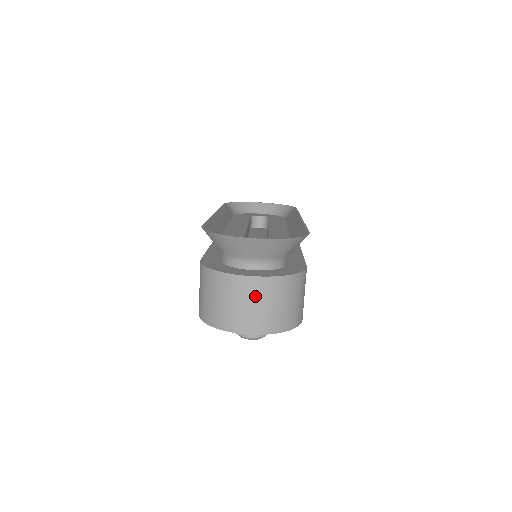
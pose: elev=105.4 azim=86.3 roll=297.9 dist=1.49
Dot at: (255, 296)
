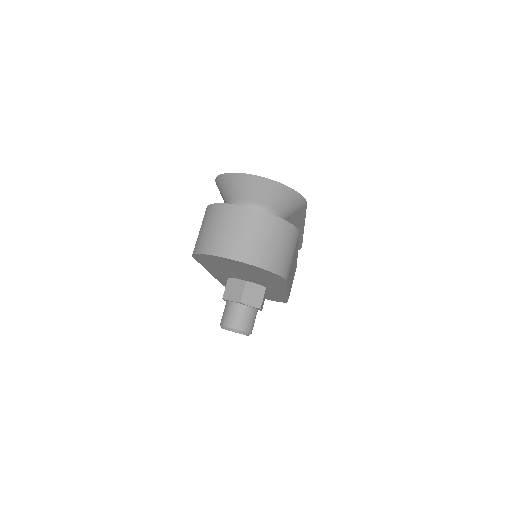
Dot at: (248, 225)
